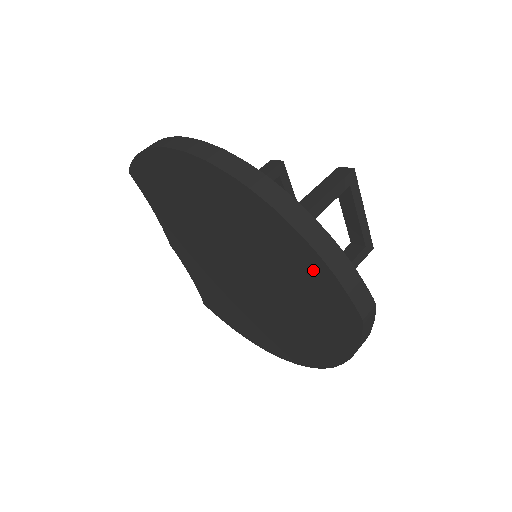
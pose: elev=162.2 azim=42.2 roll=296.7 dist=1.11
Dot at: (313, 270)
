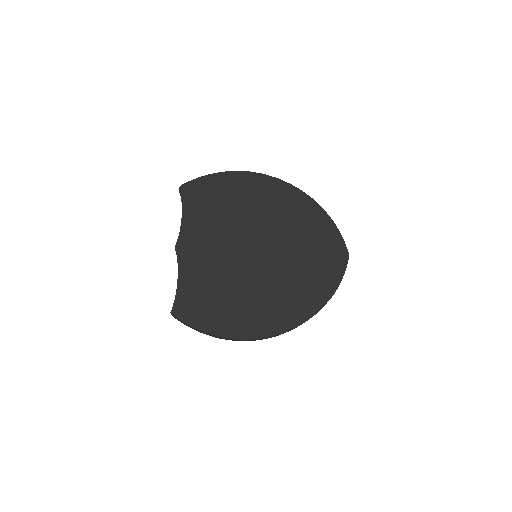
Dot at: (326, 231)
